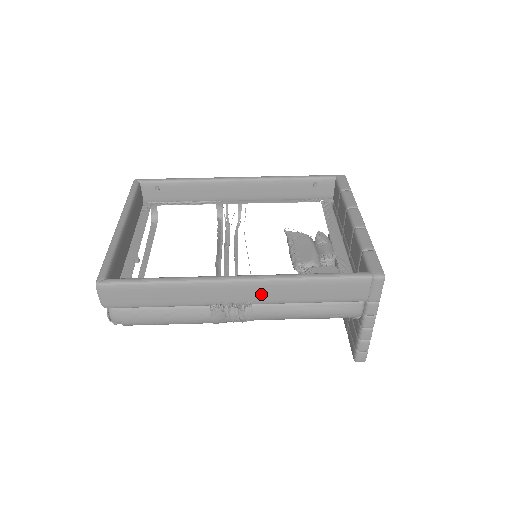
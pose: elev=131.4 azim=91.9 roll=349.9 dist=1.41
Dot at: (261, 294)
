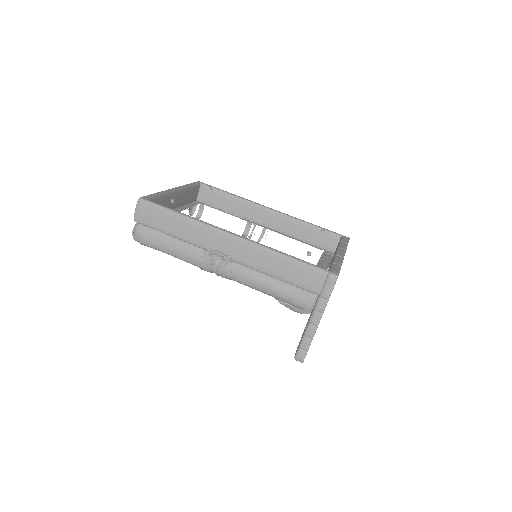
Dot at: (244, 254)
